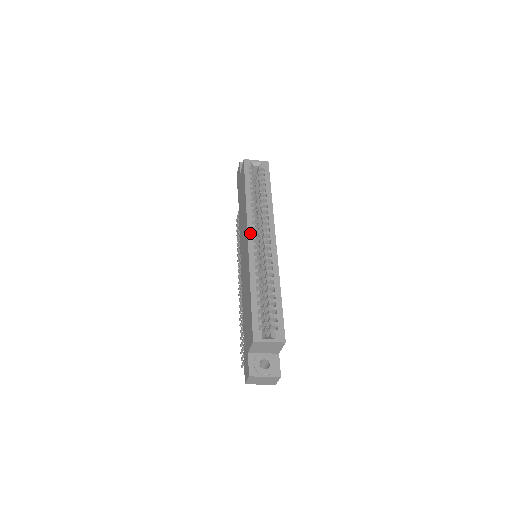
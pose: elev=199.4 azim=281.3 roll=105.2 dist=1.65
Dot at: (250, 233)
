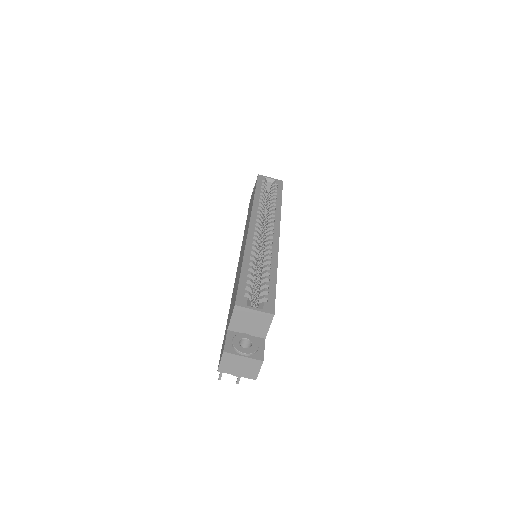
Dot at: (252, 222)
